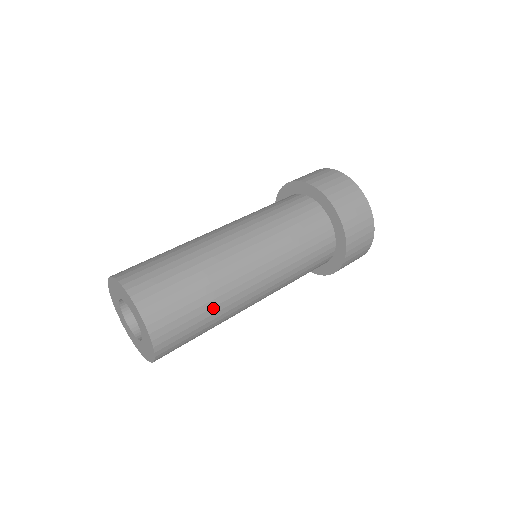
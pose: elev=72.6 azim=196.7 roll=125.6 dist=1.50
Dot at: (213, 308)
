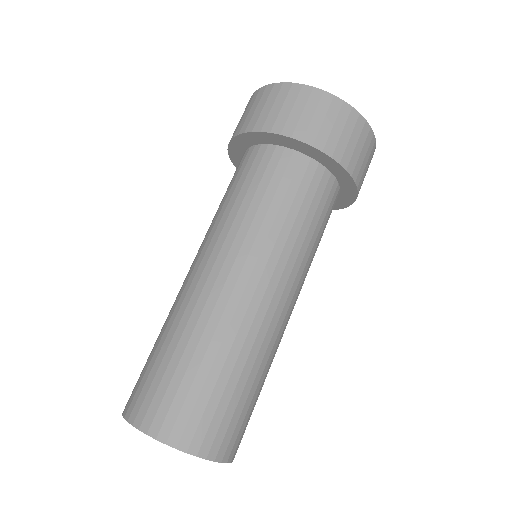
Dot at: (227, 360)
